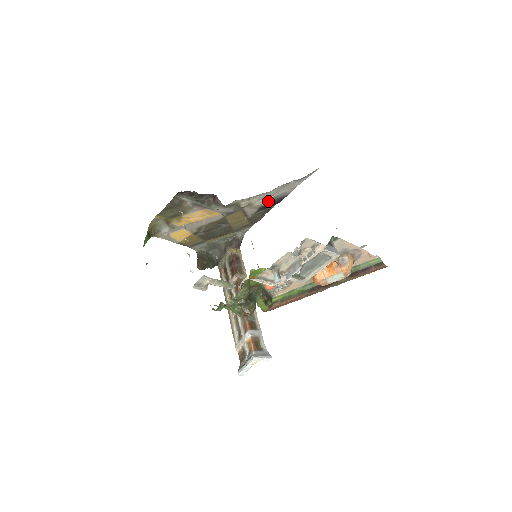
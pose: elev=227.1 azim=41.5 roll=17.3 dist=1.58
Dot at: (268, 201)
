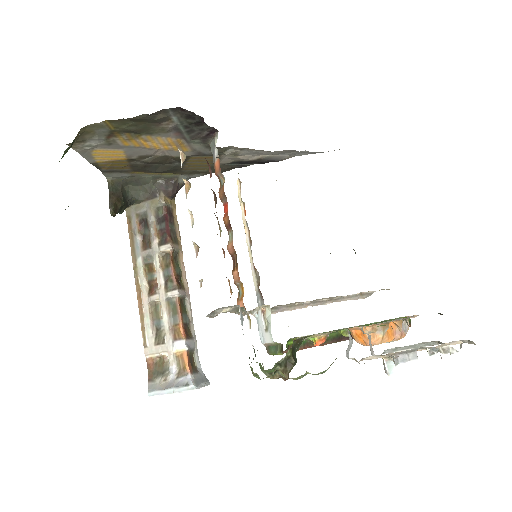
Dot at: (256, 158)
